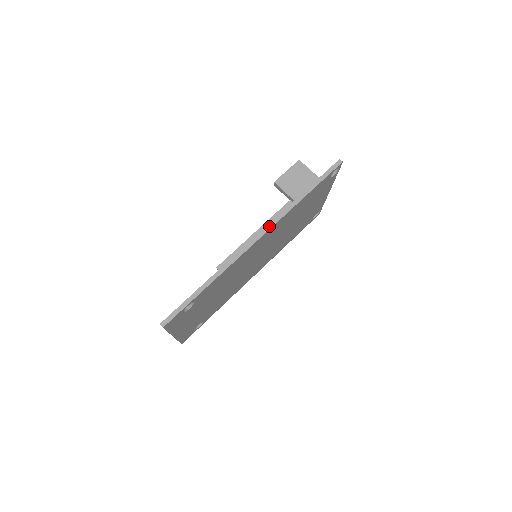
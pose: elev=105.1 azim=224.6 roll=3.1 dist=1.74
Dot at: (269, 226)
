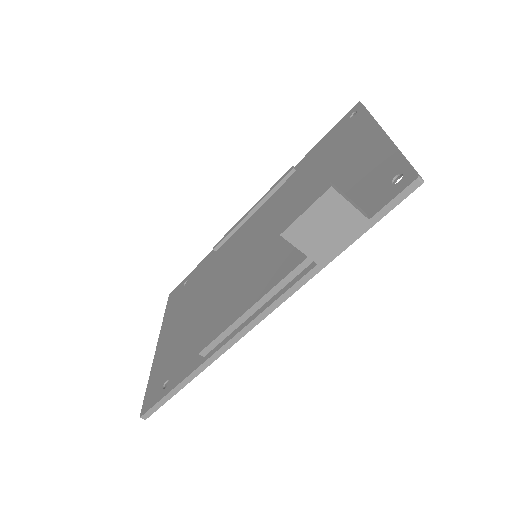
Dot at: (274, 306)
